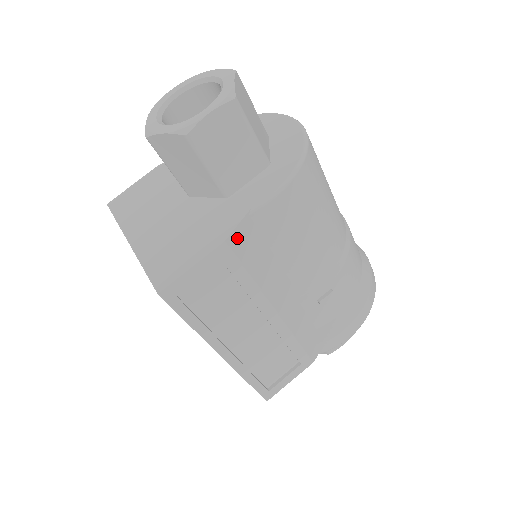
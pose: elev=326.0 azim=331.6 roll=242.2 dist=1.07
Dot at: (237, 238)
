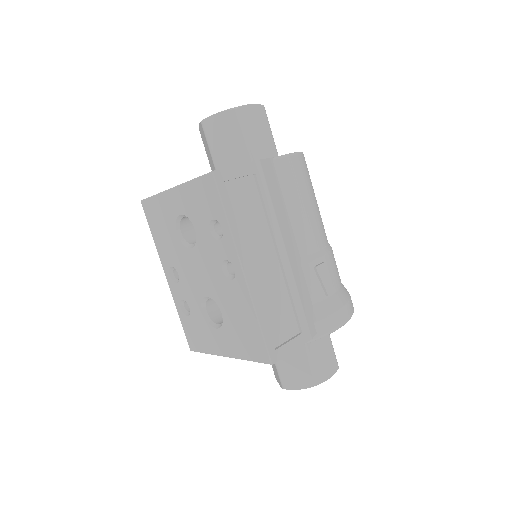
Dot at: (266, 166)
